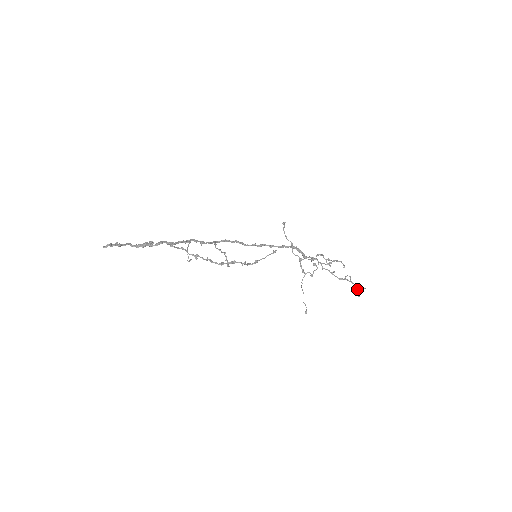
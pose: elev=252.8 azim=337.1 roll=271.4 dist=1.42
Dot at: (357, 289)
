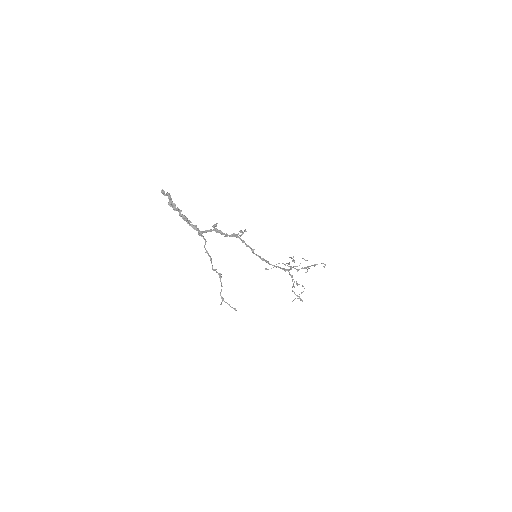
Dot at: (297, 298)
